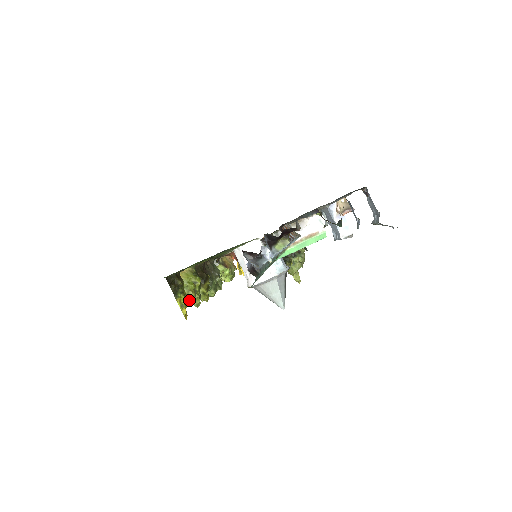
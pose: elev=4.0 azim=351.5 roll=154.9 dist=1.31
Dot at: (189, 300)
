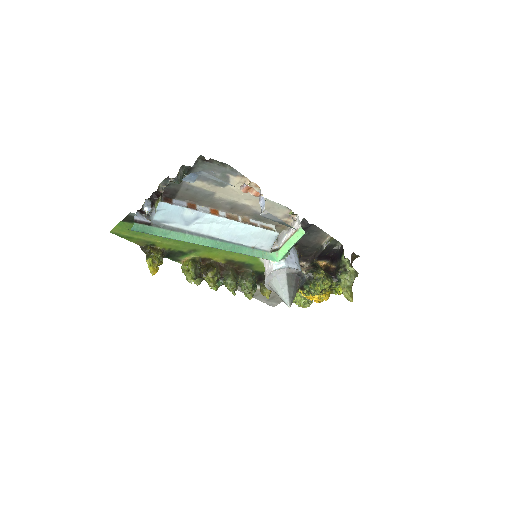
Dot at: (186, 278)
